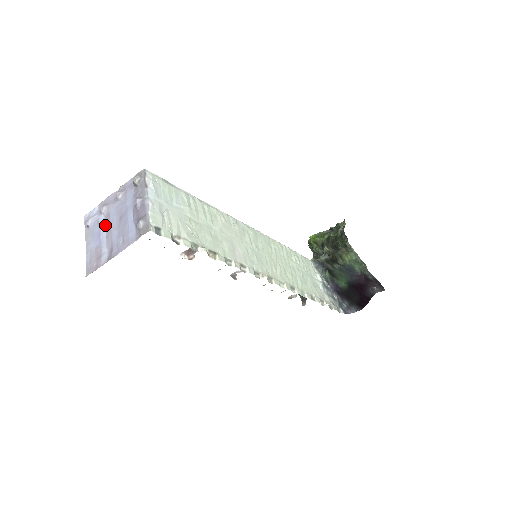
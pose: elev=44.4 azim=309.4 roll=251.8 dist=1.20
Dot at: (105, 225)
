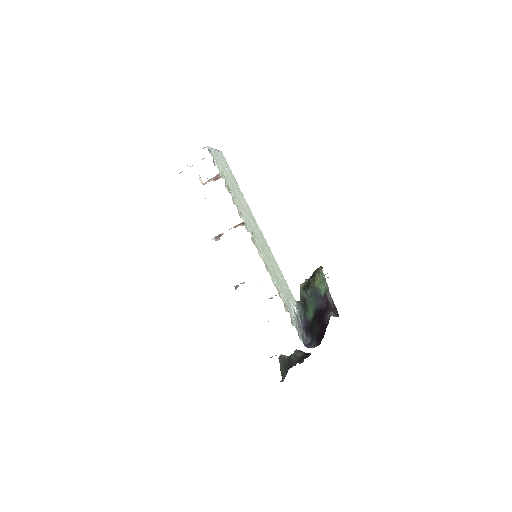
Dot at: occluded
